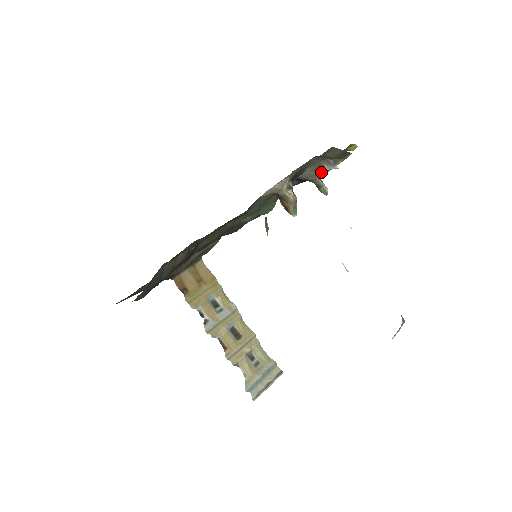
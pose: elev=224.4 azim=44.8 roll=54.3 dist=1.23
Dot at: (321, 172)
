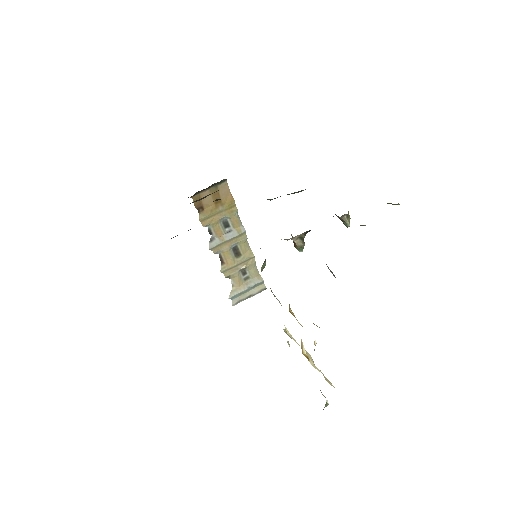
Dot at: occluded
